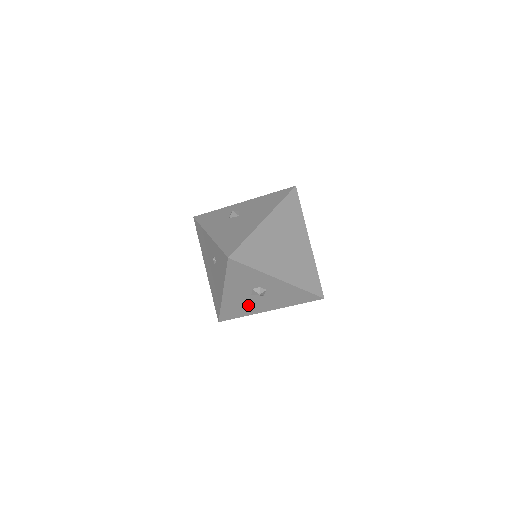
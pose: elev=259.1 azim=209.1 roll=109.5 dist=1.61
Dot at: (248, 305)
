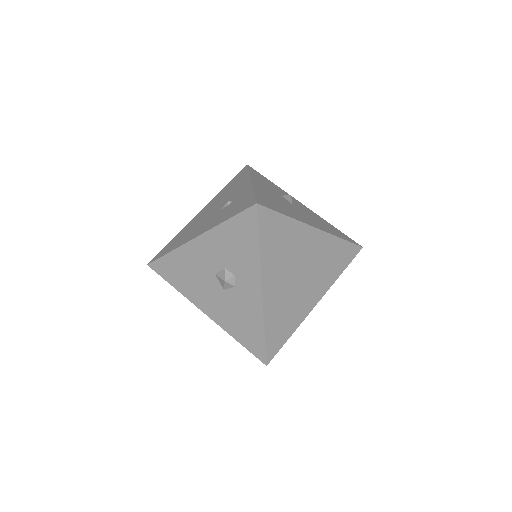
Dot at: (196, 281)
